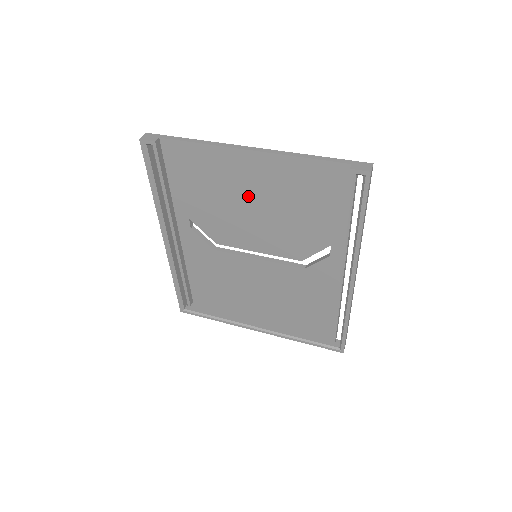
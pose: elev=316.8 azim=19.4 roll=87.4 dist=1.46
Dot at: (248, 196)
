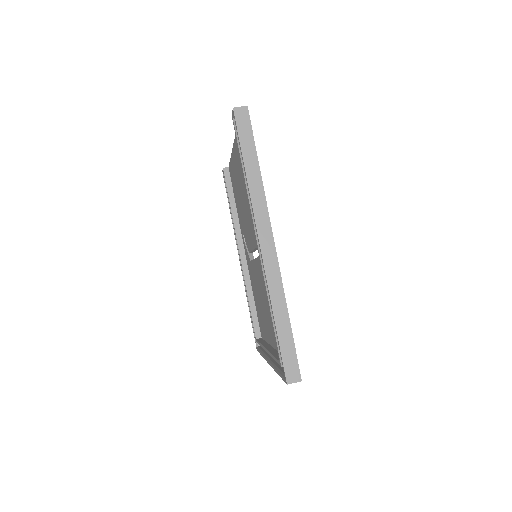
Dot at: (241, 189)
